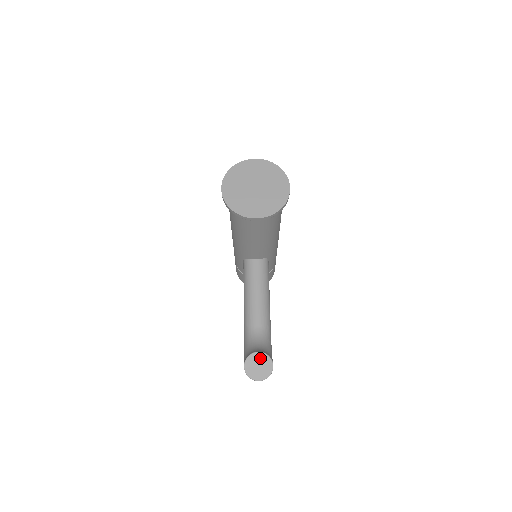
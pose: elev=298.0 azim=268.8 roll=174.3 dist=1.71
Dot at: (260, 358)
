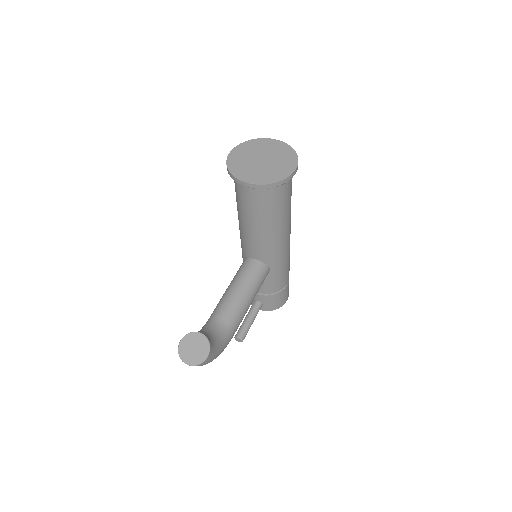
Dot at: (199, 340)
